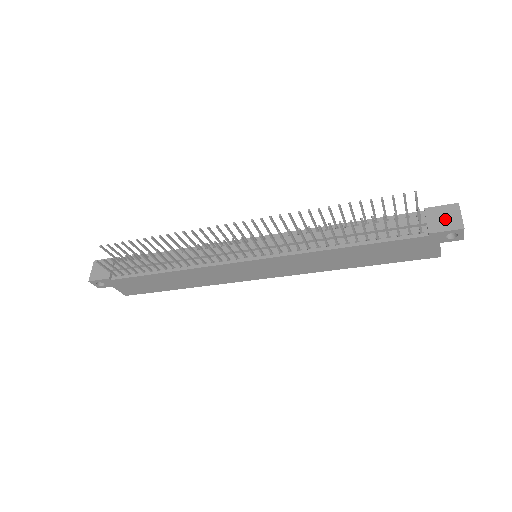
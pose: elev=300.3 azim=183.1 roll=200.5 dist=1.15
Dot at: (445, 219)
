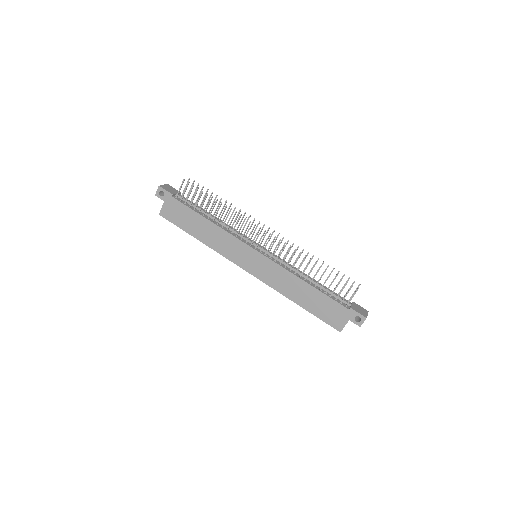
Dot at: (360, 310)
